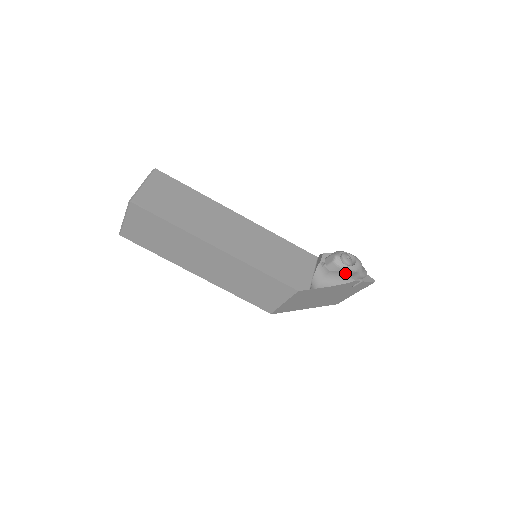
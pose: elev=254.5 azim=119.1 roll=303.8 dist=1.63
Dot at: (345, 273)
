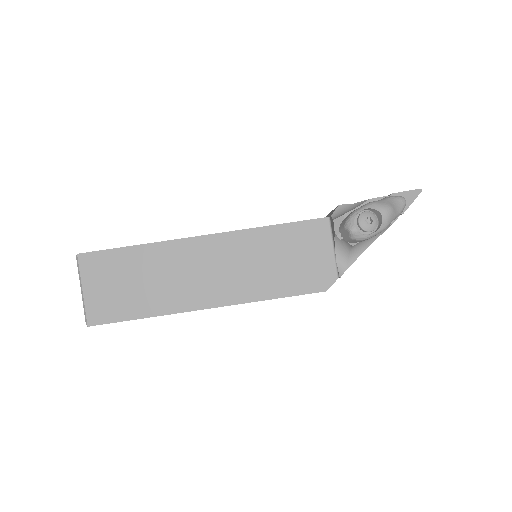
Dot at: occluded
